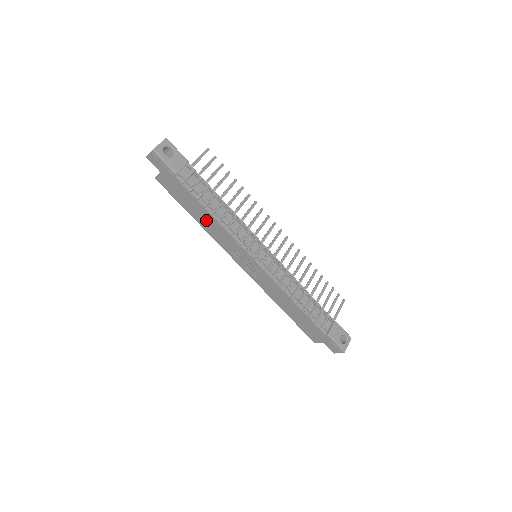
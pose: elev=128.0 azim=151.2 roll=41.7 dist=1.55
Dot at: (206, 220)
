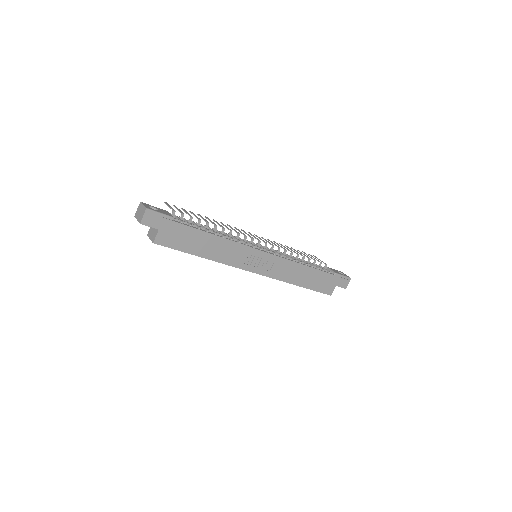
Dot at: (213, 247)
